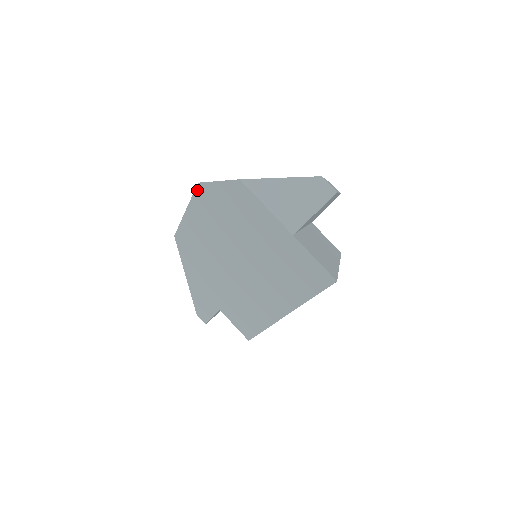
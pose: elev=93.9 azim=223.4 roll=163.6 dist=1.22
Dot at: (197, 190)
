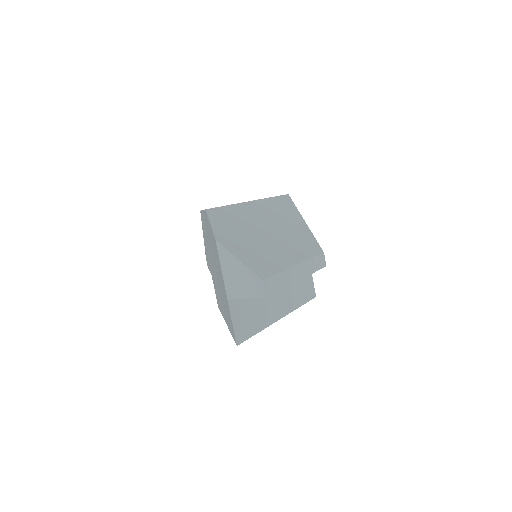
Dot at: occluded
